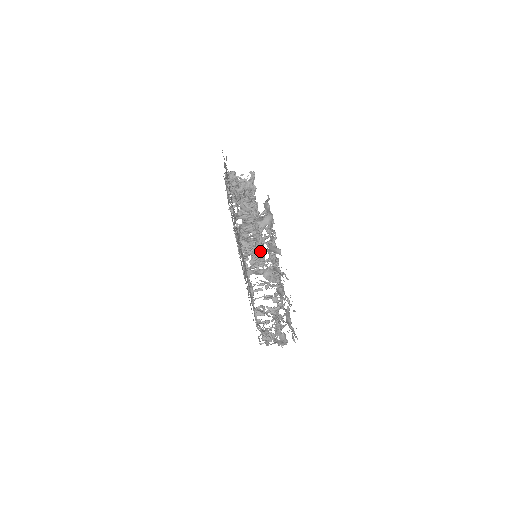
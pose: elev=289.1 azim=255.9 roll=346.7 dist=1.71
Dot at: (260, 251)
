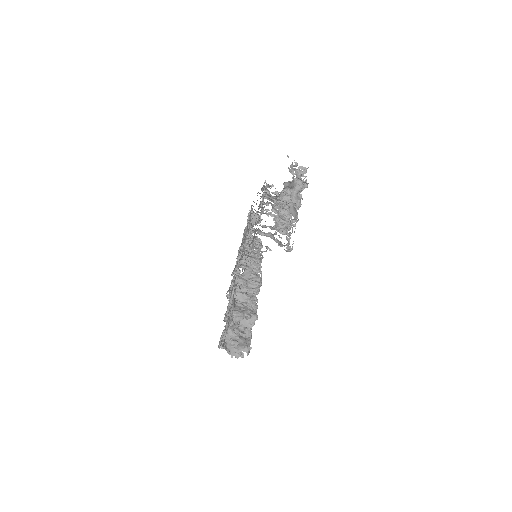
Dot at: occluded
